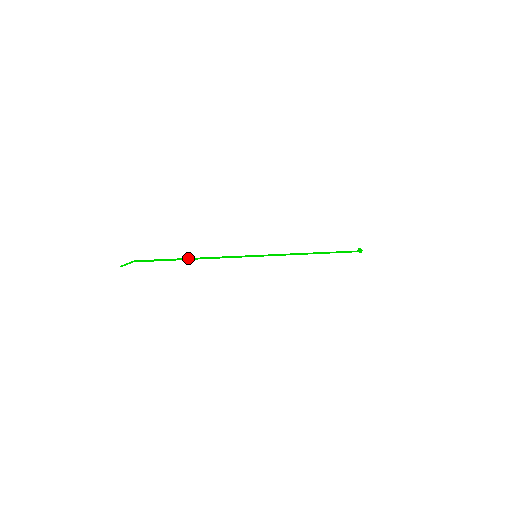
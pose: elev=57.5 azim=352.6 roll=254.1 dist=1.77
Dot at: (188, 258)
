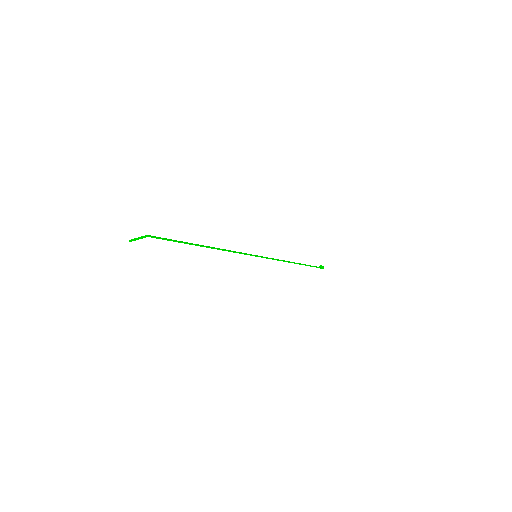
Dot at: (201, 245)
